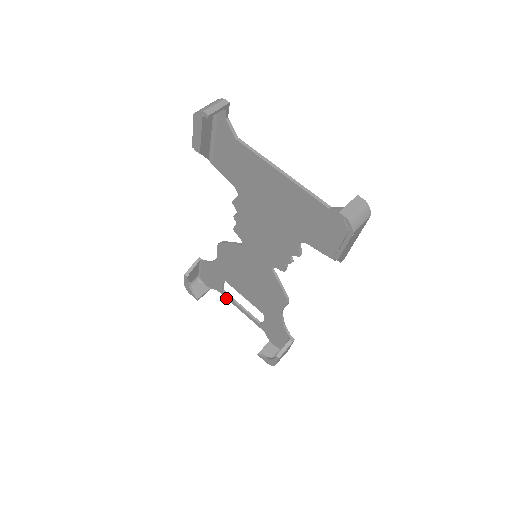
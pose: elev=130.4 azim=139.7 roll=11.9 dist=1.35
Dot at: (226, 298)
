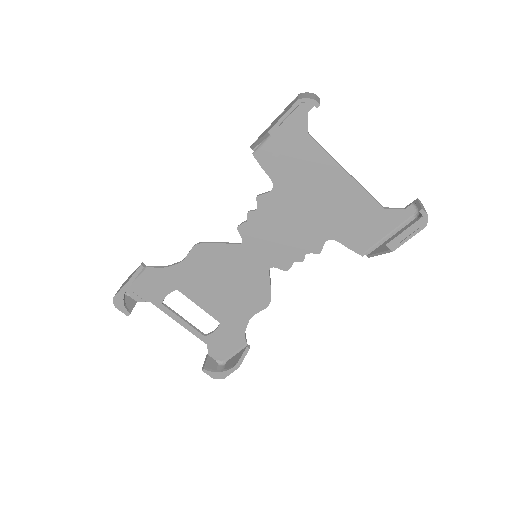
Dot at: (163, 311)
